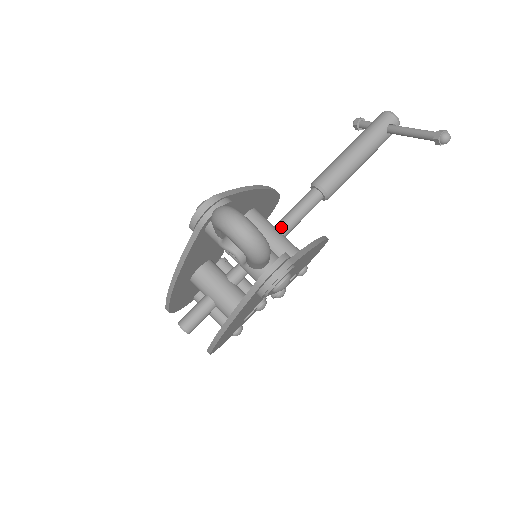
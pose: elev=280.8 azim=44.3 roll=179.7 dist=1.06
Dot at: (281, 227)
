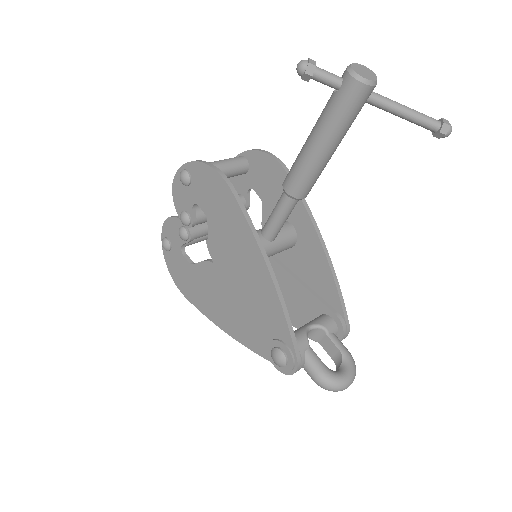
Dot at: (274, 238)
